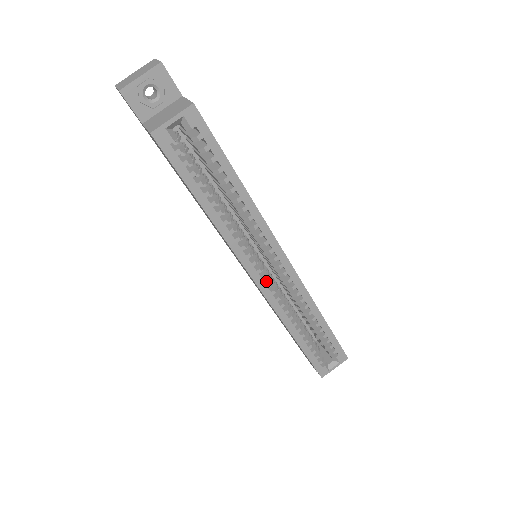
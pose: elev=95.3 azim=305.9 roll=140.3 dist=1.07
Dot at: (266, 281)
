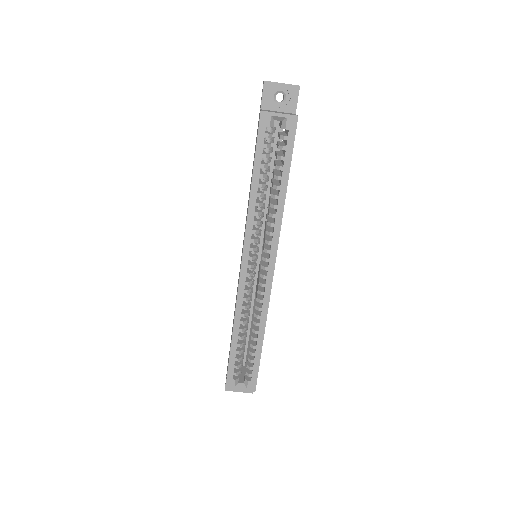
Dot at: (249, 271)
